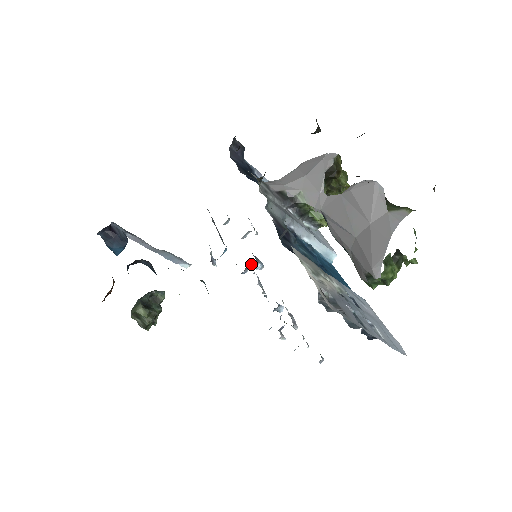
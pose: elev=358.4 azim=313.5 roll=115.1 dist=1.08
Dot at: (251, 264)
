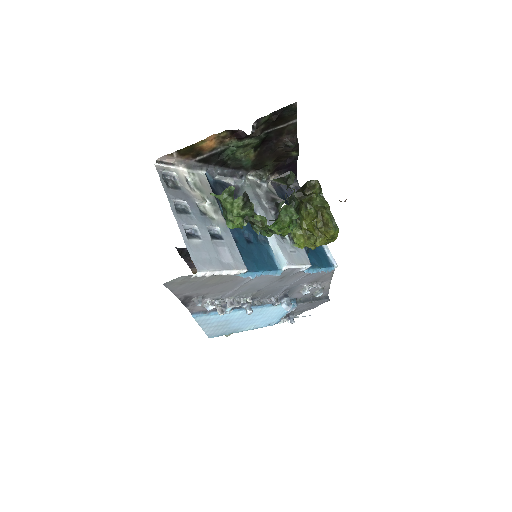
Dot at: (279, 296)
